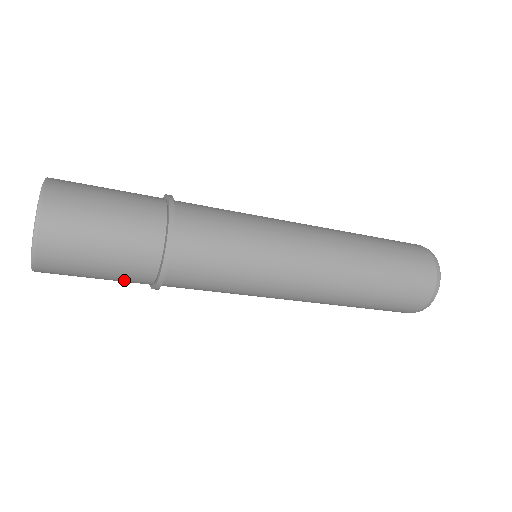
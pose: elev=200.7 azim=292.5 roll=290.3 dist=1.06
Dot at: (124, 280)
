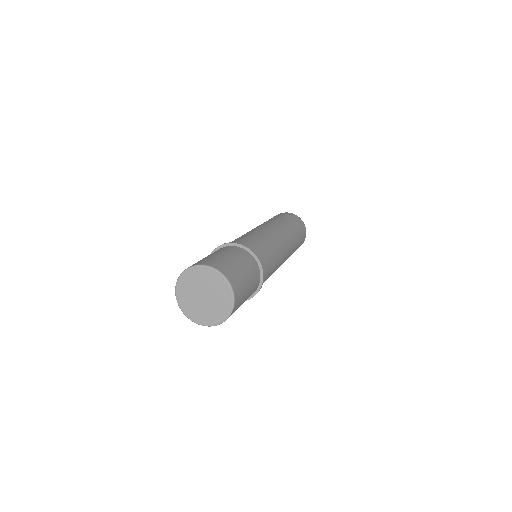
Dot at: occluded
